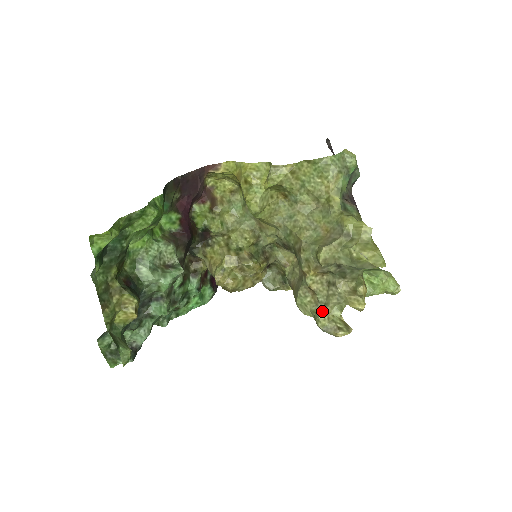
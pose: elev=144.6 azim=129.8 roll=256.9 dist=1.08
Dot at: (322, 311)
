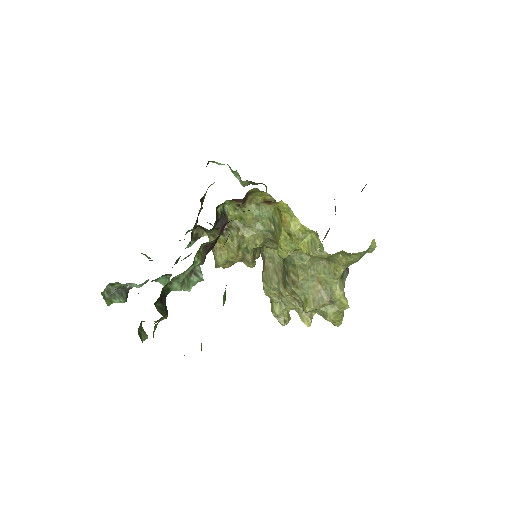
Dot at: (281, 309)
